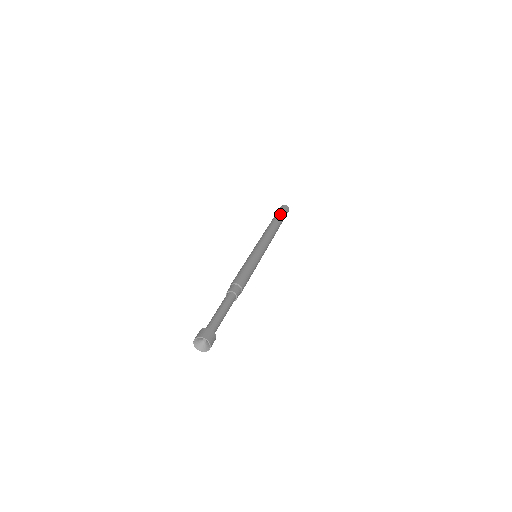
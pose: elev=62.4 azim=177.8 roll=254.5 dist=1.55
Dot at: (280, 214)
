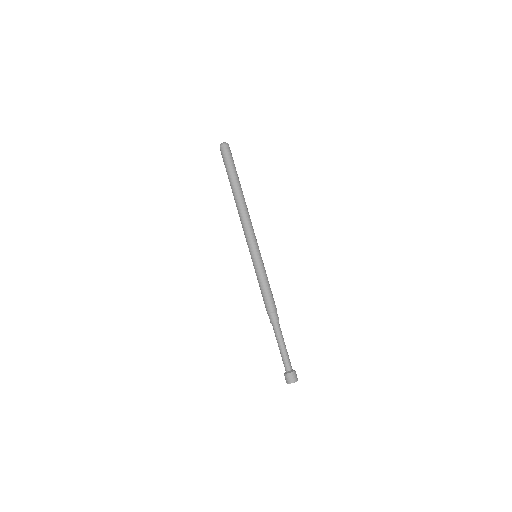
Dot at: (233, 171)
